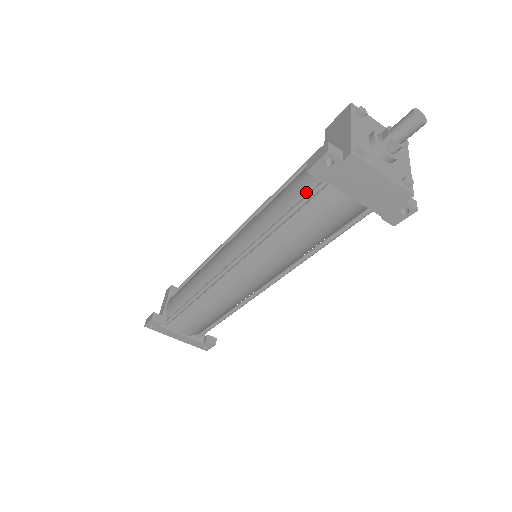
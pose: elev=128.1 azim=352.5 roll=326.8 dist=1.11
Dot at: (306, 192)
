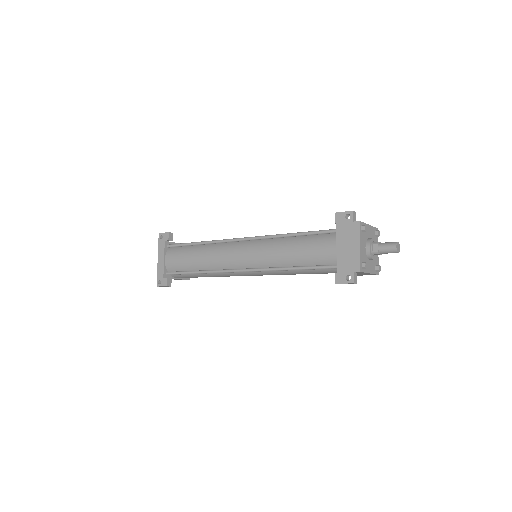
Dot at: occluded
